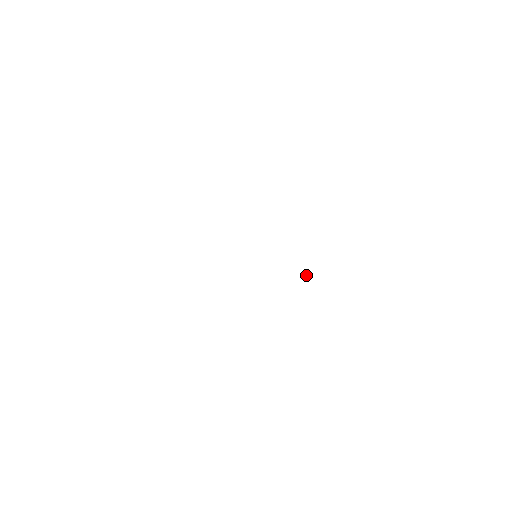
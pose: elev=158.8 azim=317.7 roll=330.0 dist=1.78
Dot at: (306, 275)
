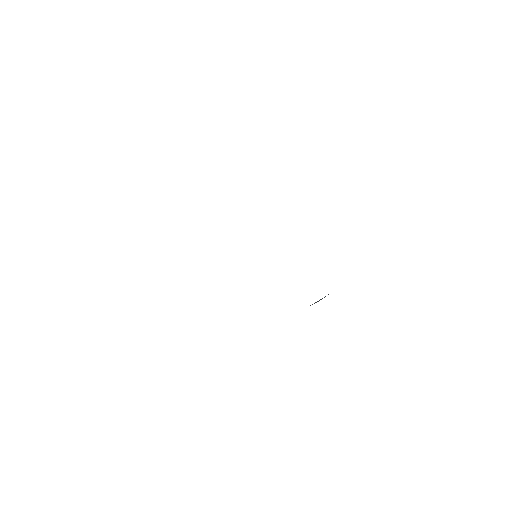
Dot at: (314, 303)
